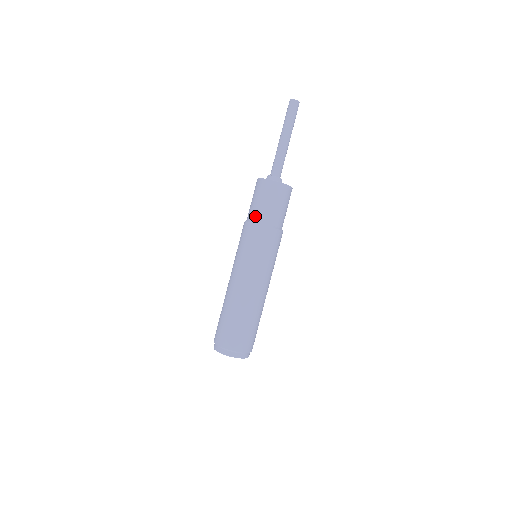
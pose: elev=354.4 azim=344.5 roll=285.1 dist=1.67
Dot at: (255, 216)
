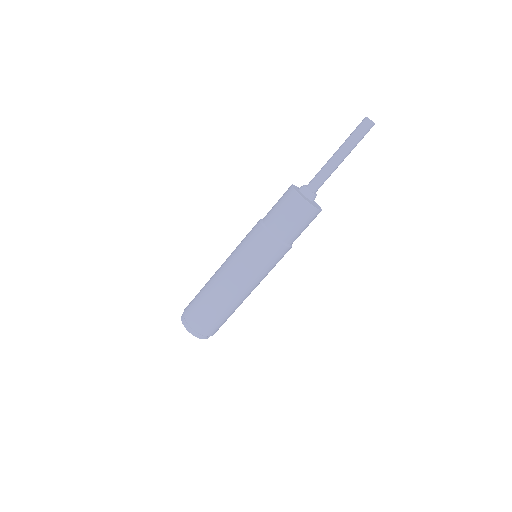
Dot at: (270, 224)
